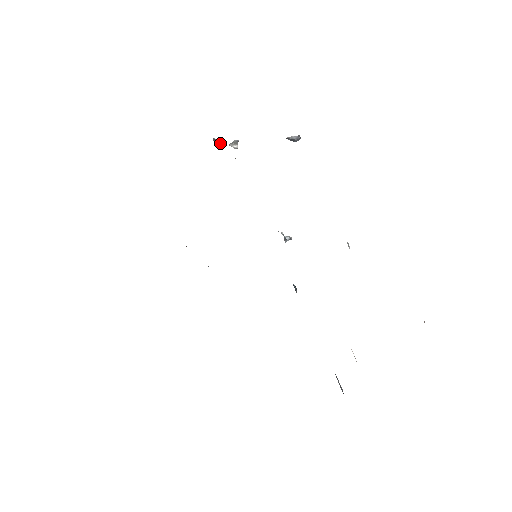
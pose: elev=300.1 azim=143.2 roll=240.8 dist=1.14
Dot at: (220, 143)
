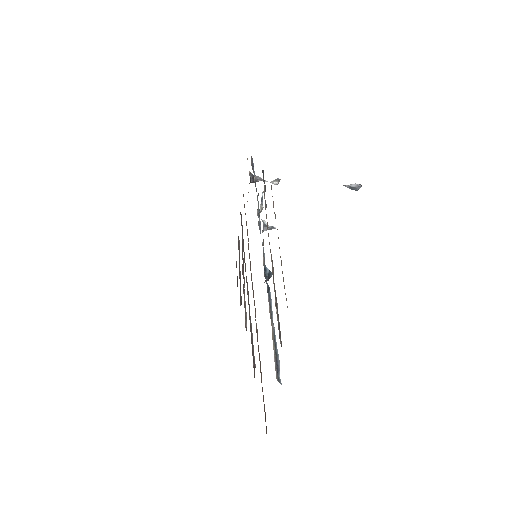
Dot at: (261, 180)
